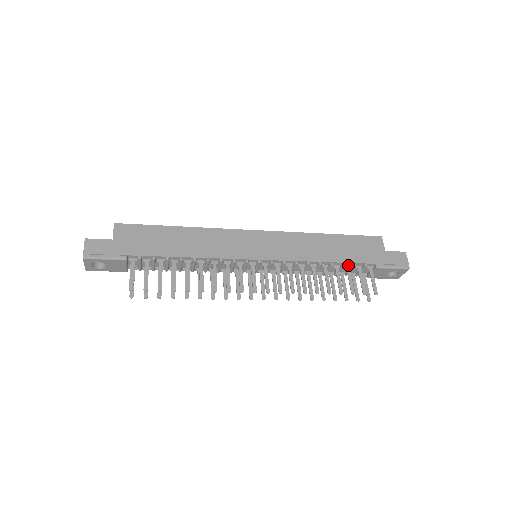
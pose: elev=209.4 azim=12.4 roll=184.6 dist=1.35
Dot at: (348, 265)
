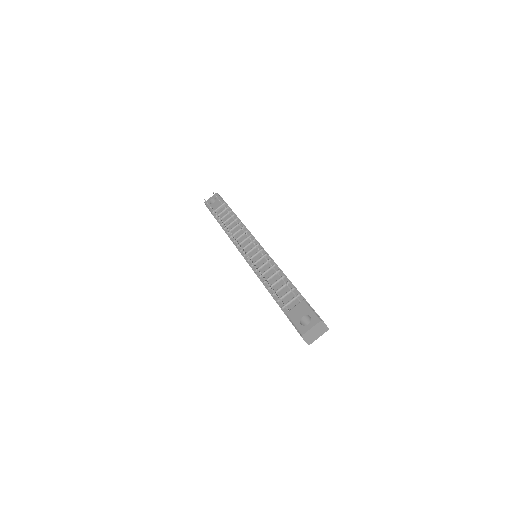
Dot at: occluded
